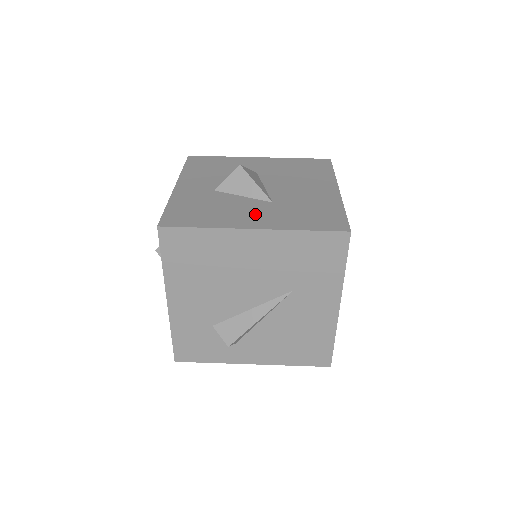
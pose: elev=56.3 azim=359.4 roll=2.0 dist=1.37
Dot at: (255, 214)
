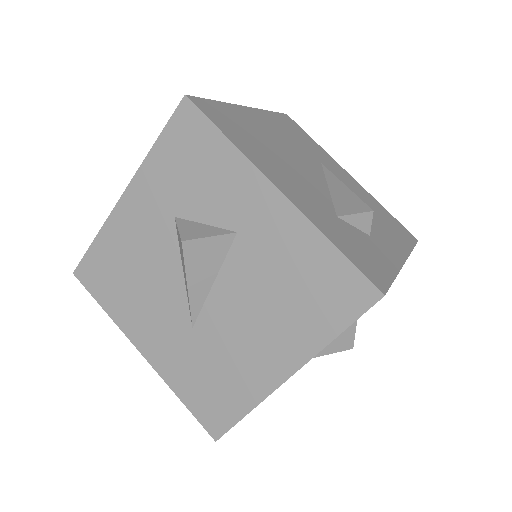
Dot at: occluded
